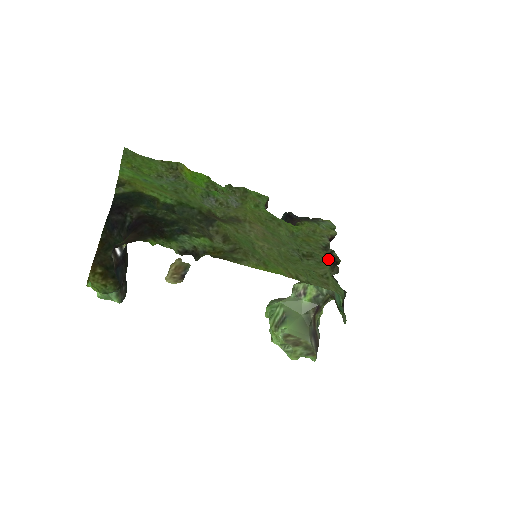
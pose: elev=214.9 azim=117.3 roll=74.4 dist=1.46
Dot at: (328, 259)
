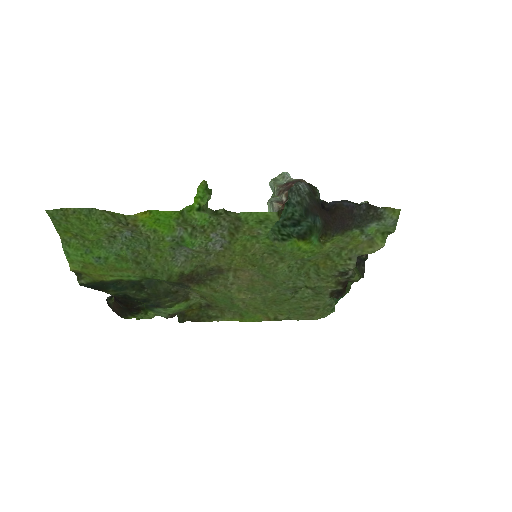
Dot at: (335, 288)
